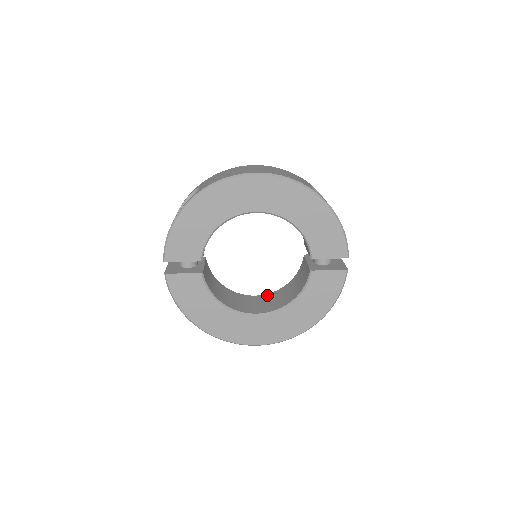
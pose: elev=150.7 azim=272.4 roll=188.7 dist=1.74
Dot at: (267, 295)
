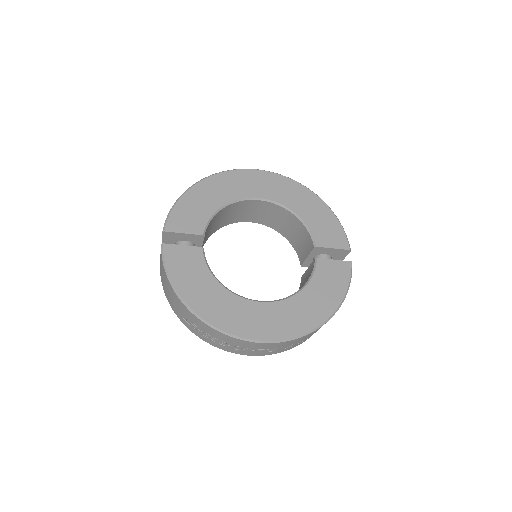
Dot at: occluded
